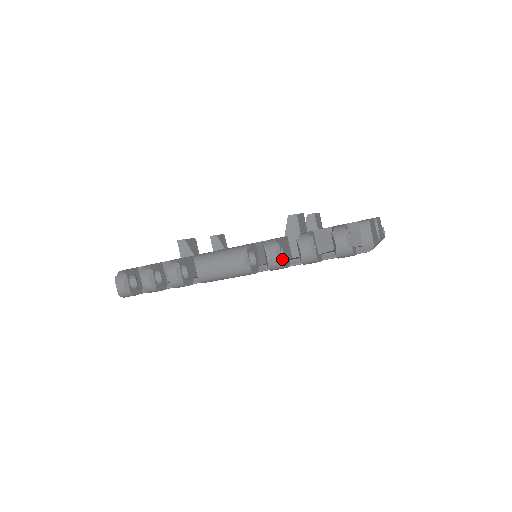
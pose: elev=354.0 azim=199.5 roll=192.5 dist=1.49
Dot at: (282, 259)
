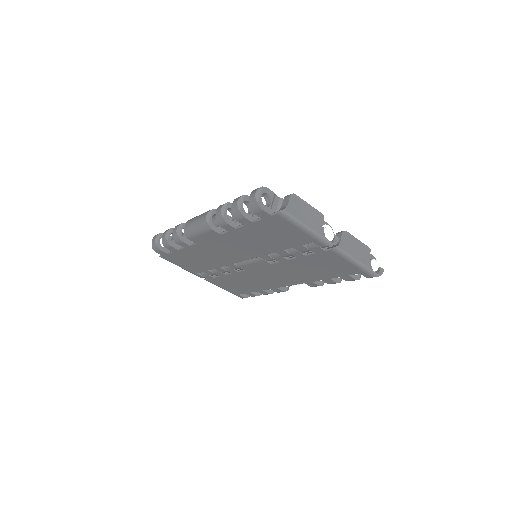
Dot at: (225, 214)
